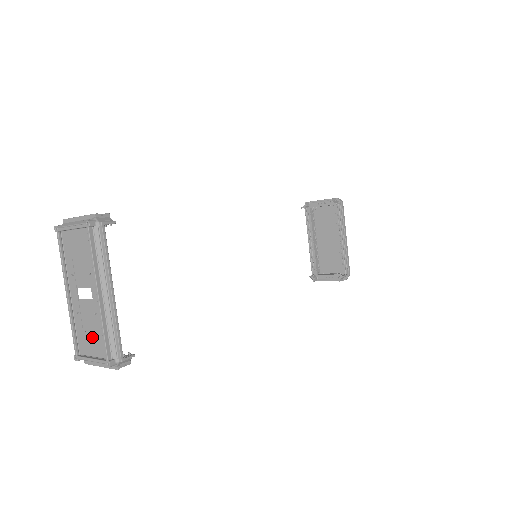
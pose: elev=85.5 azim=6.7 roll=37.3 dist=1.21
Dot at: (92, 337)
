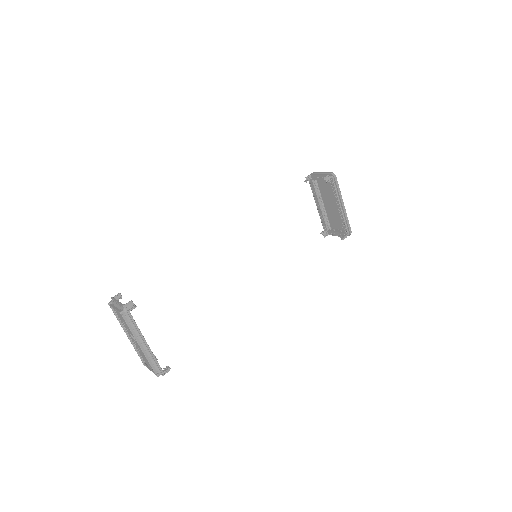
Dot at: (146, 359)
